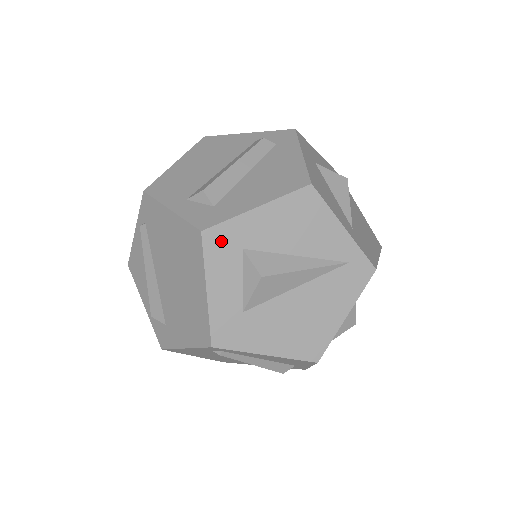
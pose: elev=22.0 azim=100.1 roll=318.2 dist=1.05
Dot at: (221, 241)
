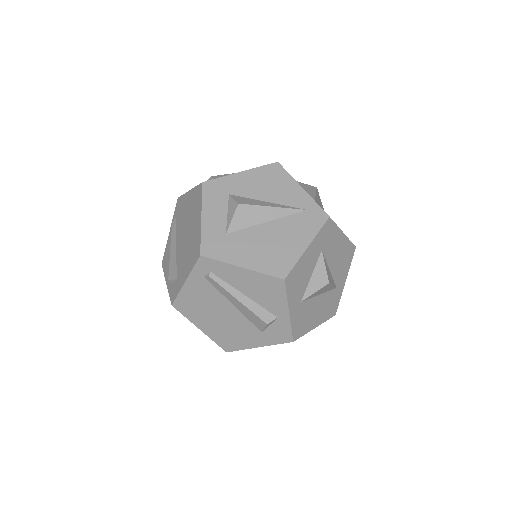
Dot at: (215, 189)
